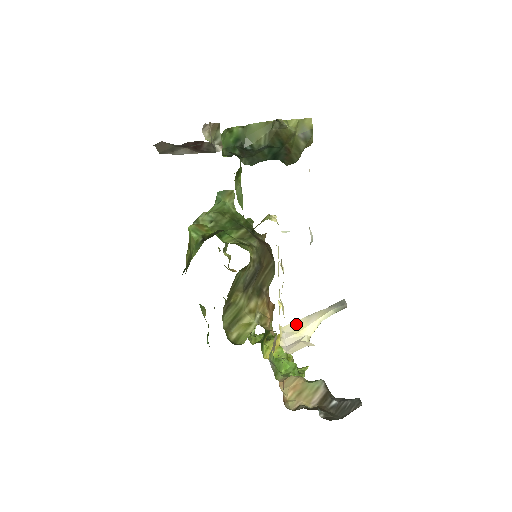
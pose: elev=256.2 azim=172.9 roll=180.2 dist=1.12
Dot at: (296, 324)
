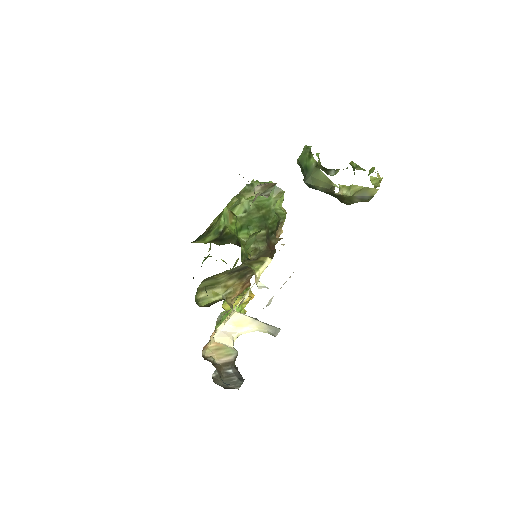
Dot at: (242, 318)
